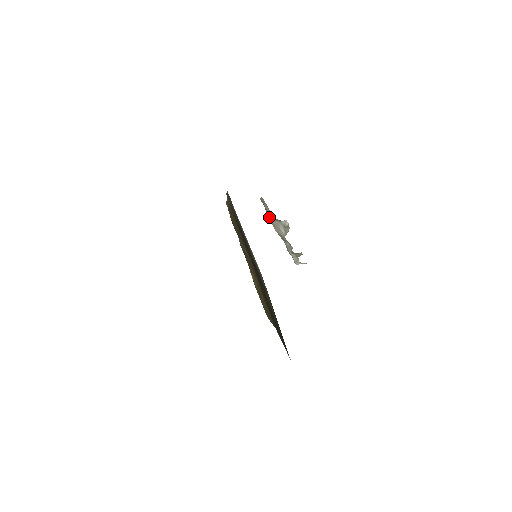
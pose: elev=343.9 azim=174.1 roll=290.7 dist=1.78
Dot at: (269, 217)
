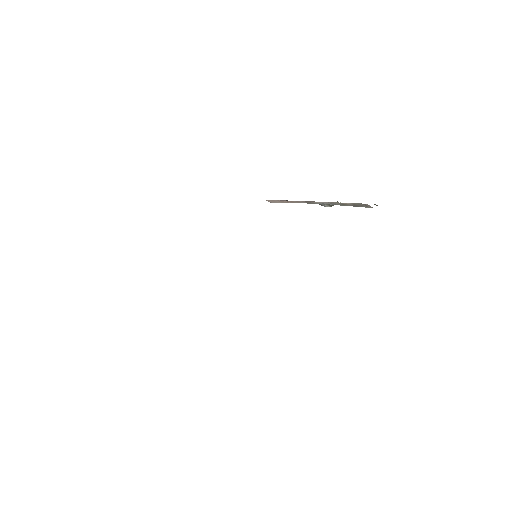
Dot at: occluded
